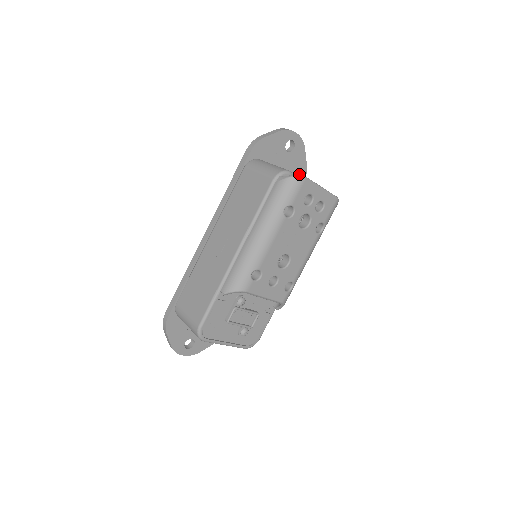
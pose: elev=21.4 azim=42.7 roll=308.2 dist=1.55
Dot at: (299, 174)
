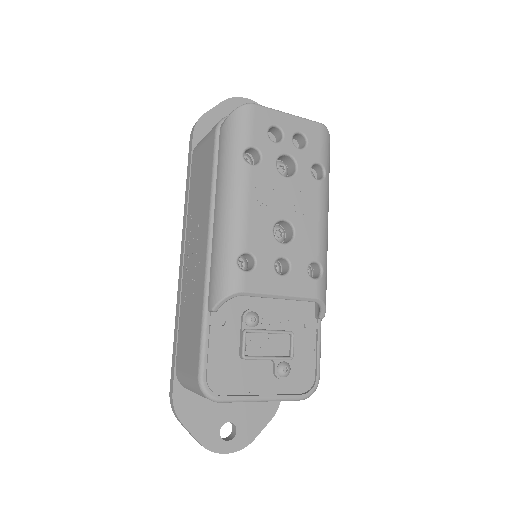
Dot at: occluded
